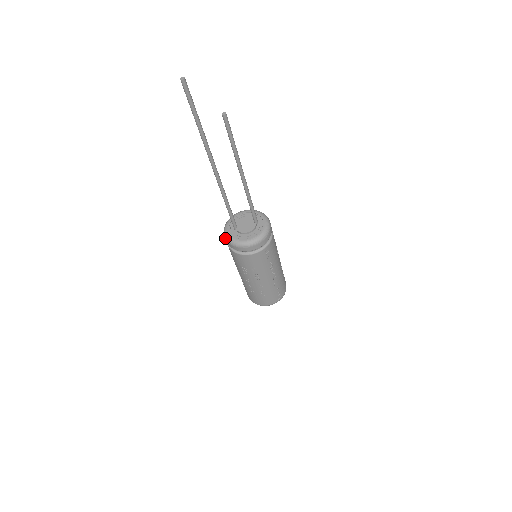
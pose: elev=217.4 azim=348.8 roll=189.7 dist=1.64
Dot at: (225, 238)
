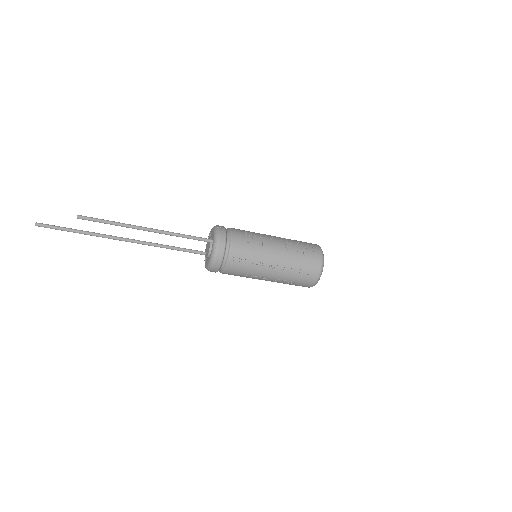
Dot at: occluded
